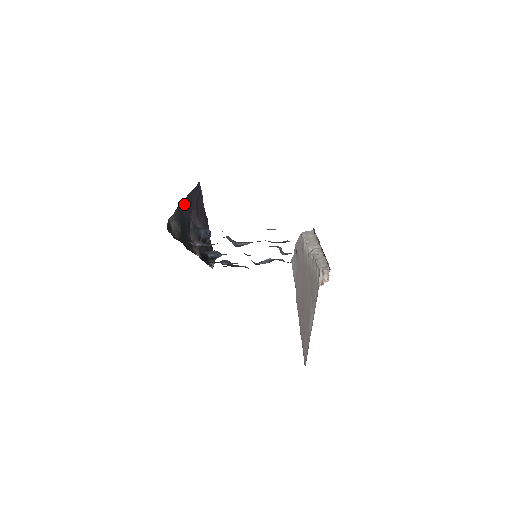
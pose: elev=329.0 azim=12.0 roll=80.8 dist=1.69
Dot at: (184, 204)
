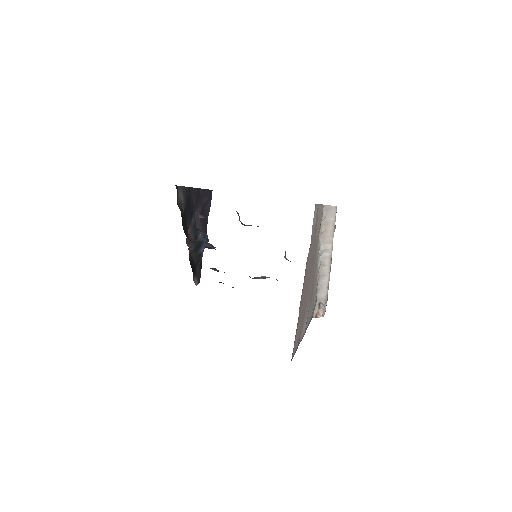
Dot at: (194, 192)
